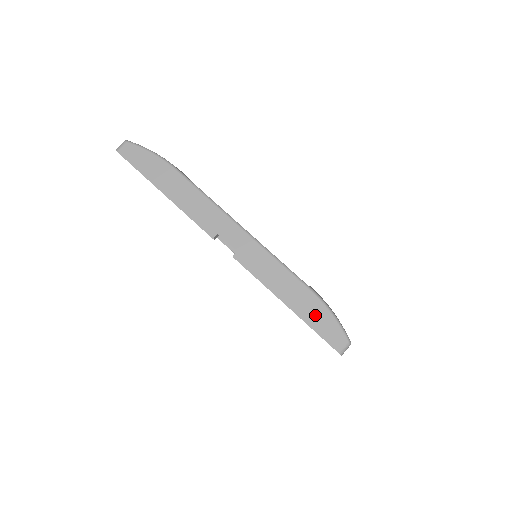
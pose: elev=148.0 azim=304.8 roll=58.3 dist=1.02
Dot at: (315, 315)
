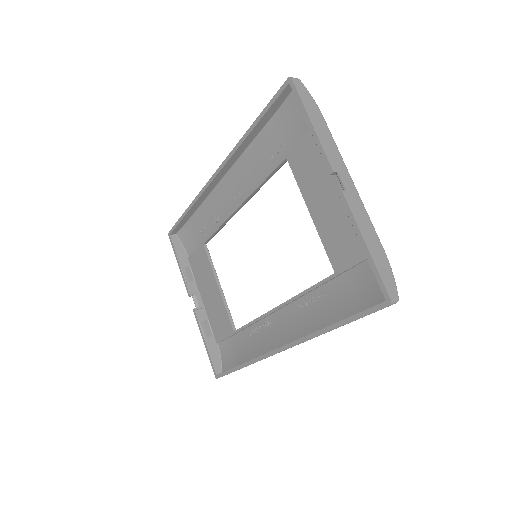
Dot at: (383, 266)
